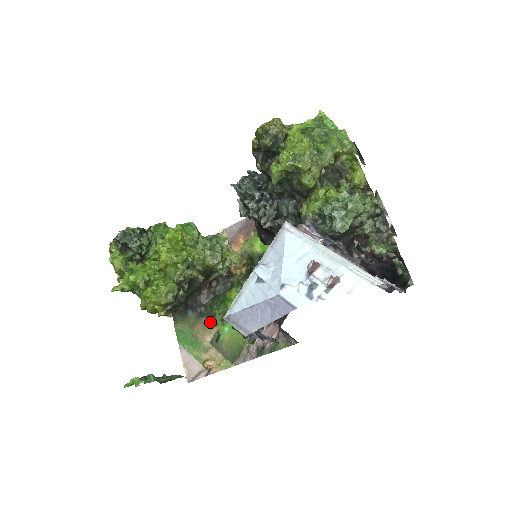
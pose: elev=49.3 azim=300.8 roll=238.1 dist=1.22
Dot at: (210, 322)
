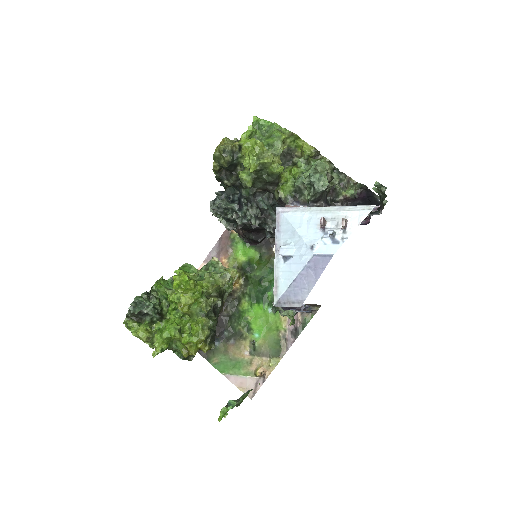
Dot at: (239, 339)
